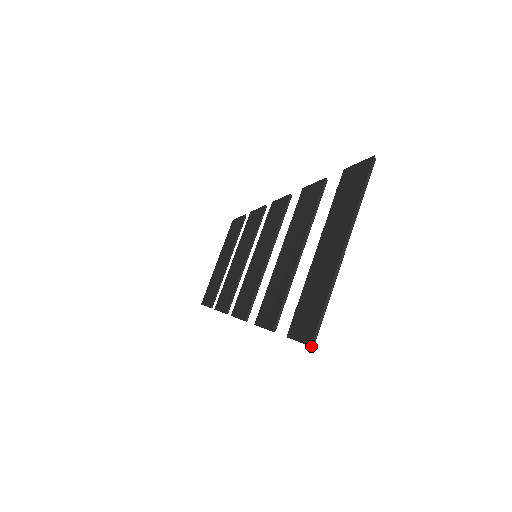
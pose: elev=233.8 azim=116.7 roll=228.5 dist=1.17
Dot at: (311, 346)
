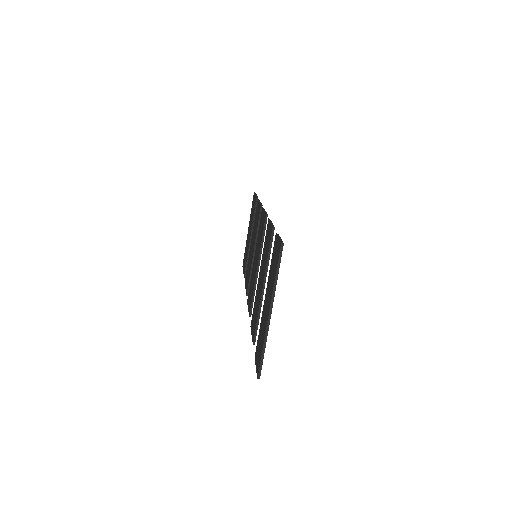
Dot at: occluded
